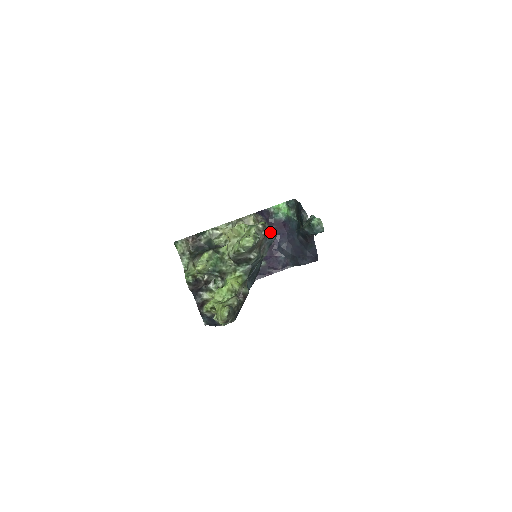
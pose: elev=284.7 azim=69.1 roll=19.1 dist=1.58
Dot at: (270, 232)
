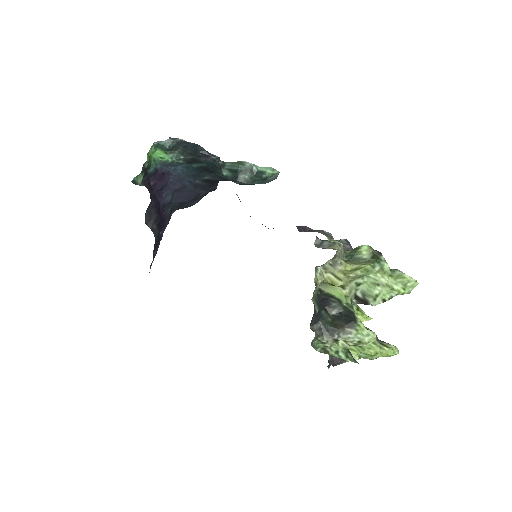
Dot at: (342, 243)
